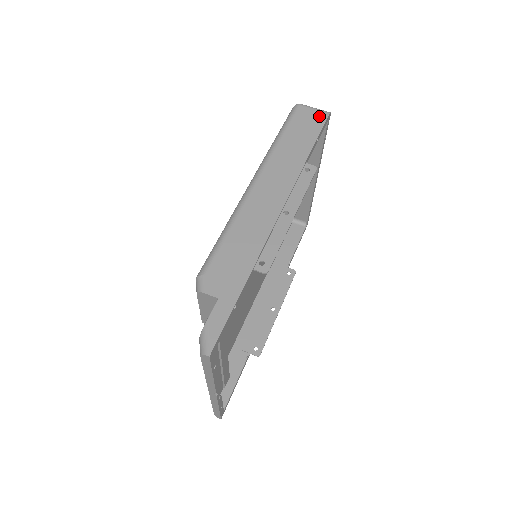
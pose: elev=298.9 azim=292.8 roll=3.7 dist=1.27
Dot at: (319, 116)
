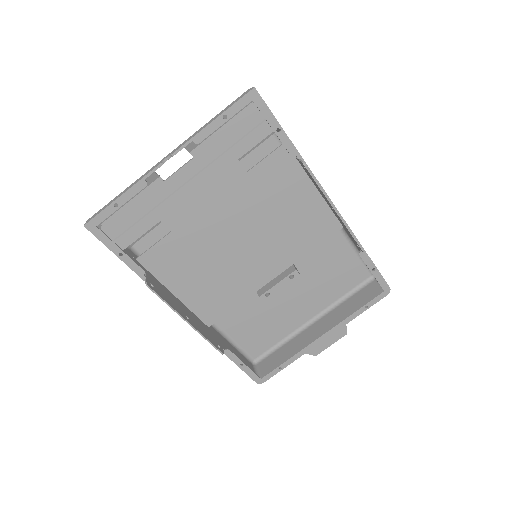
Dot at: occluded
